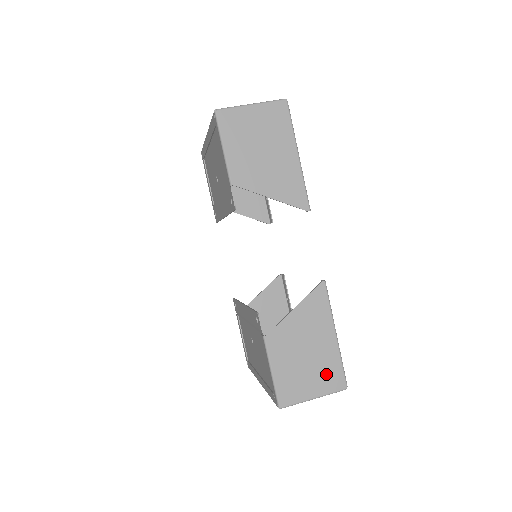
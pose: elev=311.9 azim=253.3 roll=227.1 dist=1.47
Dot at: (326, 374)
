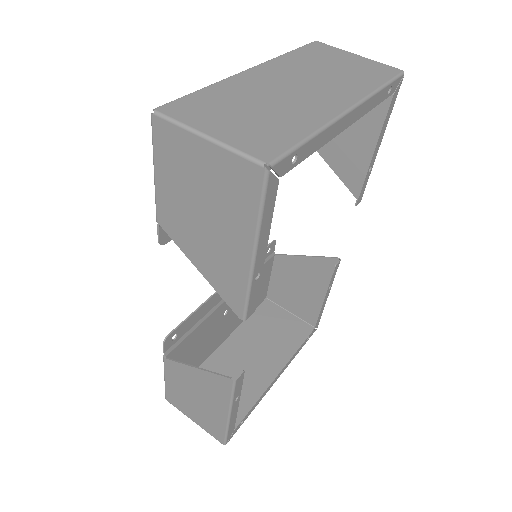
Dot at: (209, 423)
